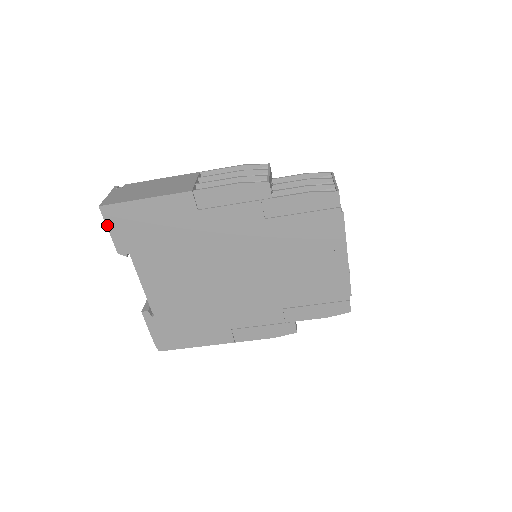
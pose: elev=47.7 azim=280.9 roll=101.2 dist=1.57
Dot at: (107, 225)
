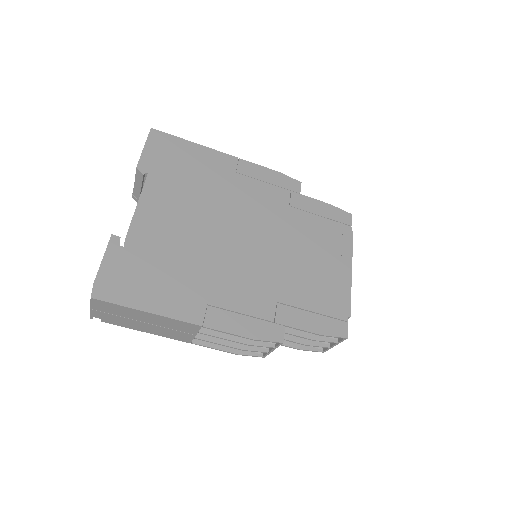
Dot at: (146, 143)
